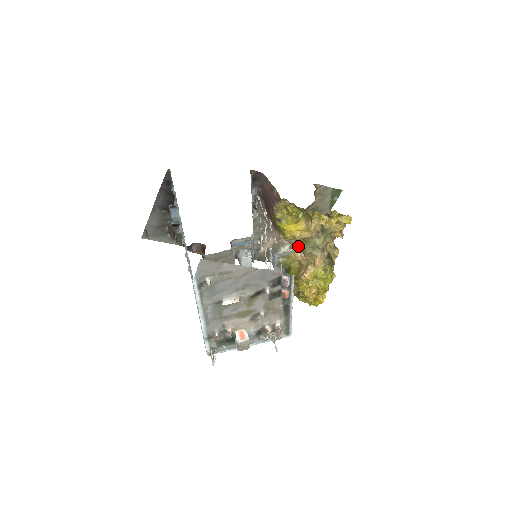
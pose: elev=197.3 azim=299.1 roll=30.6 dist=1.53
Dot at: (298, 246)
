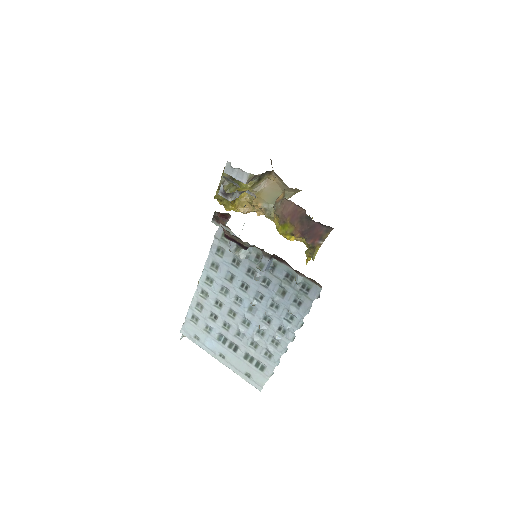
Dot at: (261, 176)
